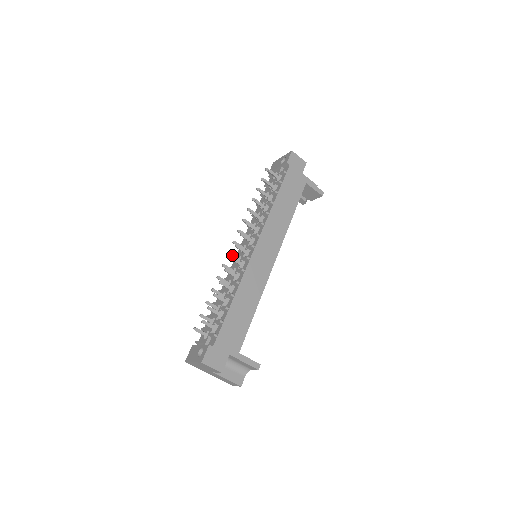
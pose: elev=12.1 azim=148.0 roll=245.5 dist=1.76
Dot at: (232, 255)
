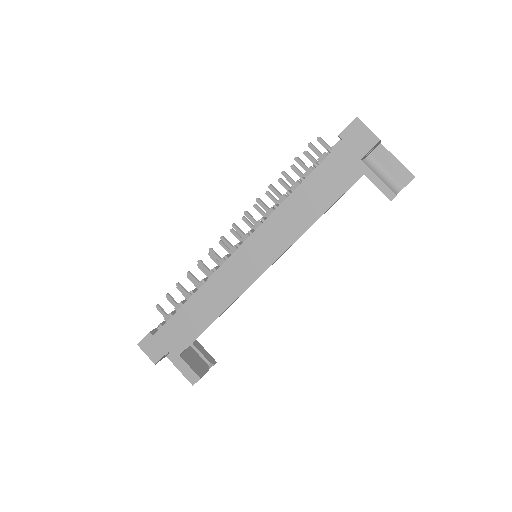
Dot at: (224, 245)
